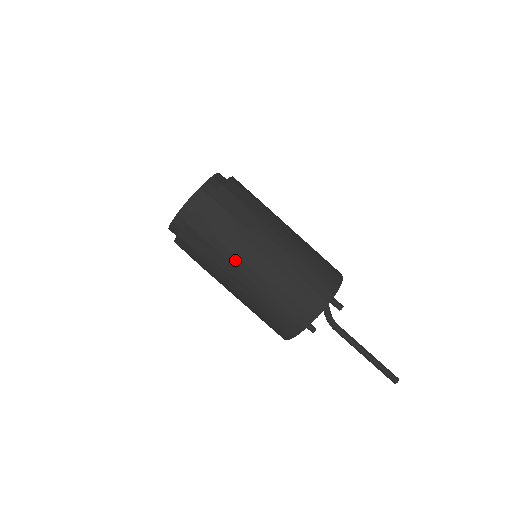
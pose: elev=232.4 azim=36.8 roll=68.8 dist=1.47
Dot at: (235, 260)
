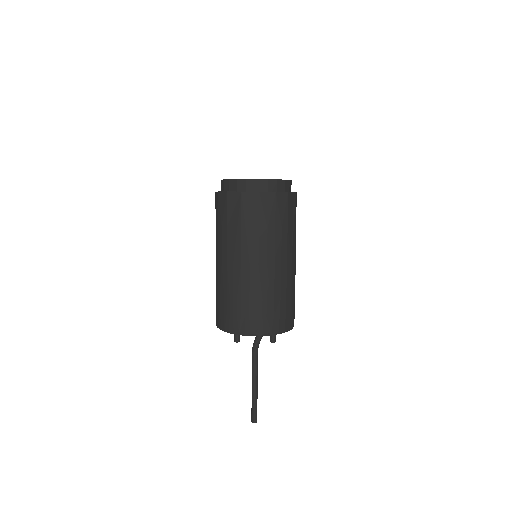
Dot at: (263, 248)
